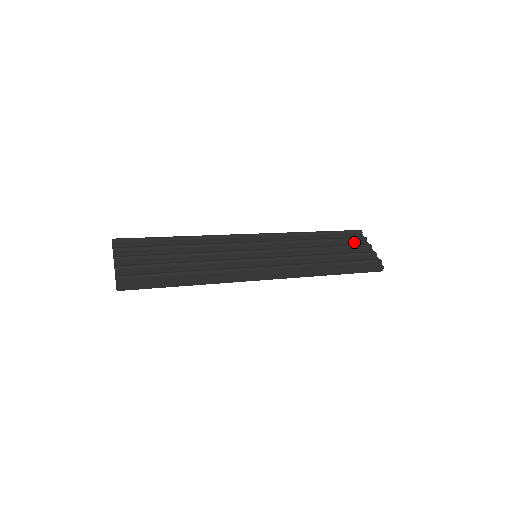
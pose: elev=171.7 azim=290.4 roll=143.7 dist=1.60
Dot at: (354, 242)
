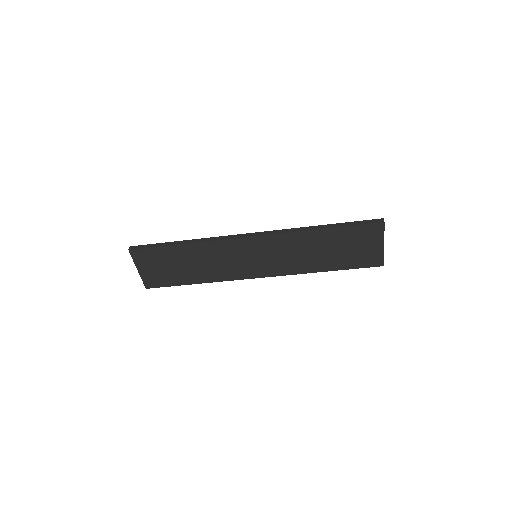
Dot at: occluded
